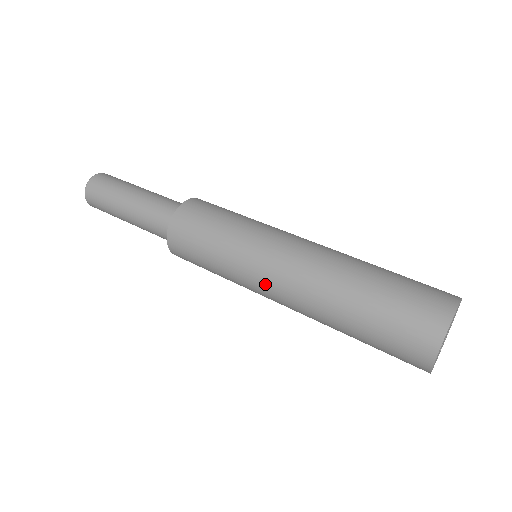
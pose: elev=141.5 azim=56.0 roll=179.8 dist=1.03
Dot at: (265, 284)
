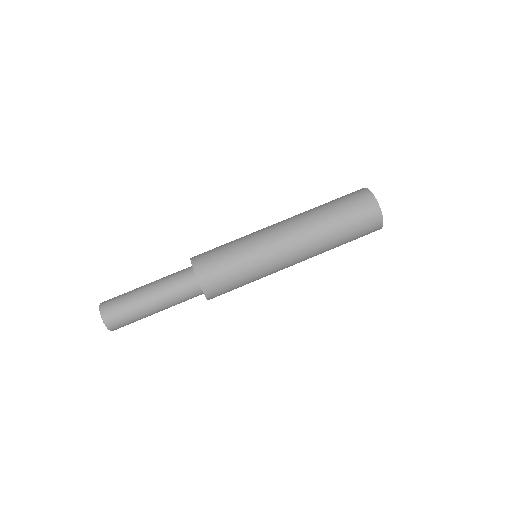
Dot at: occluded
